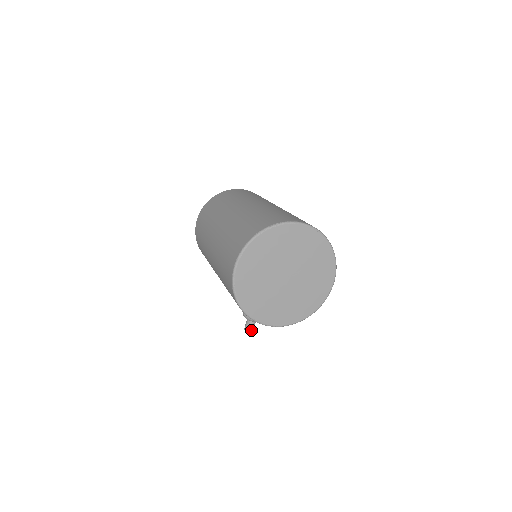
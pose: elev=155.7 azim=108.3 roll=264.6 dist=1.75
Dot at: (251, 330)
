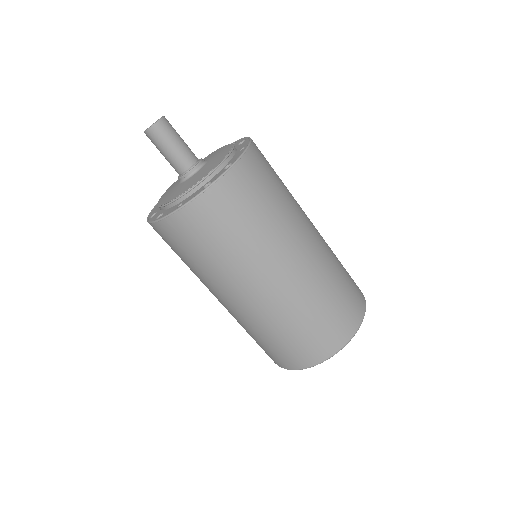
Dot at: occluded
